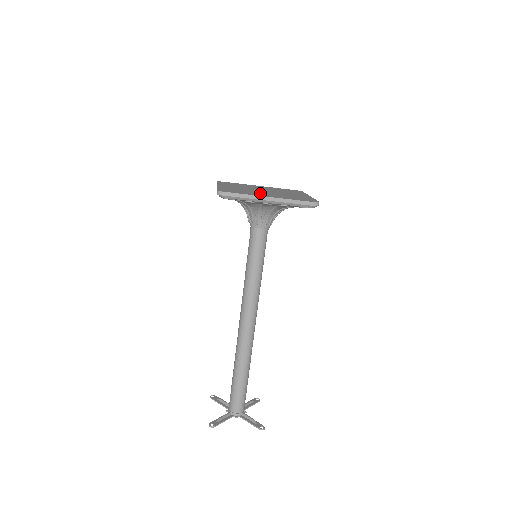
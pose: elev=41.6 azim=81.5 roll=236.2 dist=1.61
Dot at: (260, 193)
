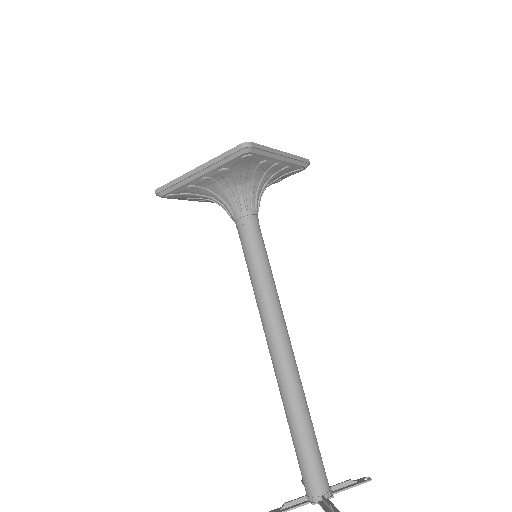
Dot at: occluded
